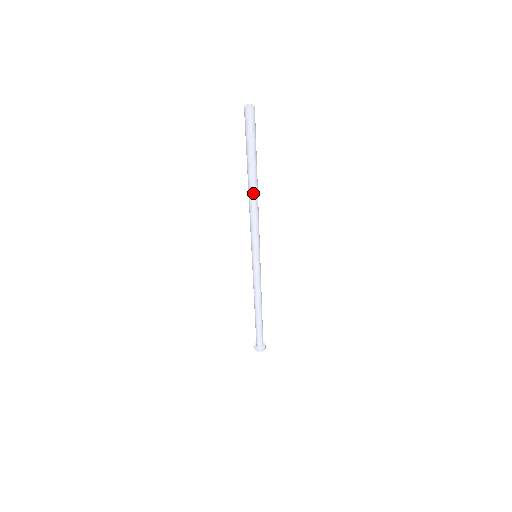
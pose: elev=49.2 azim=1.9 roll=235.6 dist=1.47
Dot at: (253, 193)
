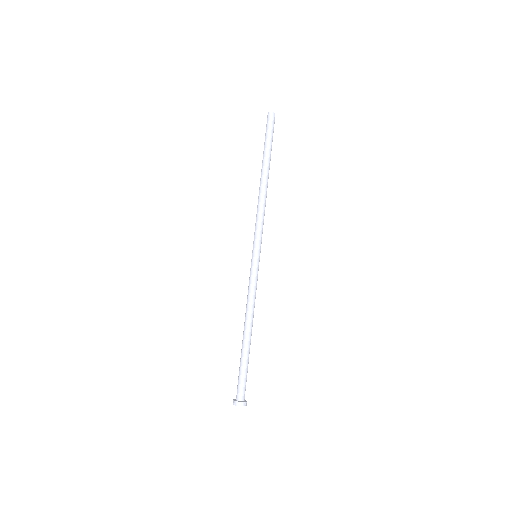
Dot at: (262, 182)
